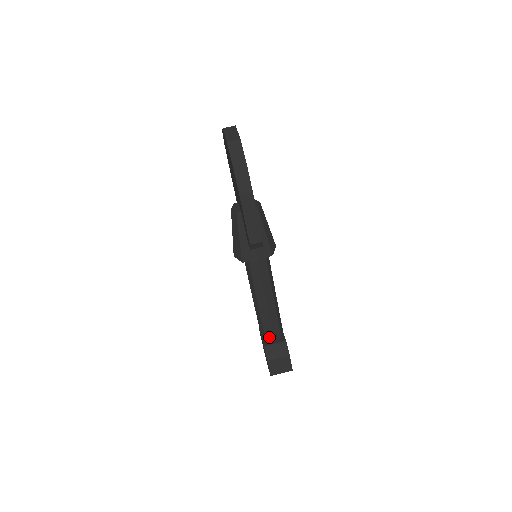
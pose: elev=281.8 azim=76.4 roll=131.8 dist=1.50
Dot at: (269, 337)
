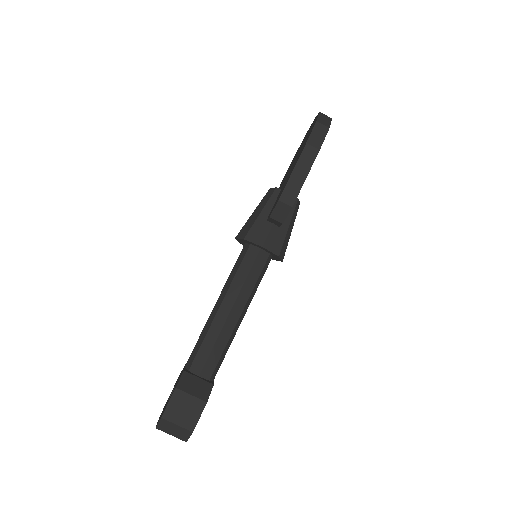
Dot at: (197, 366)
